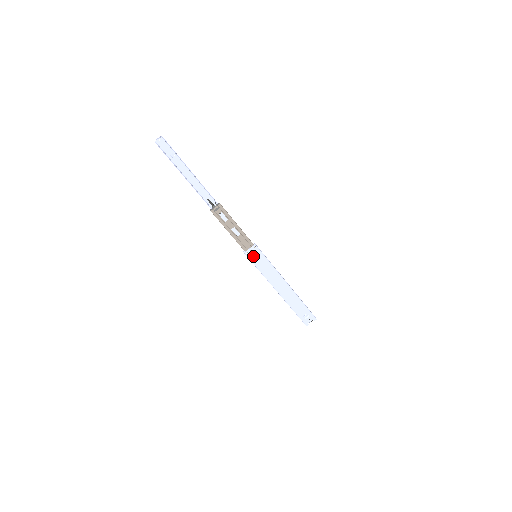
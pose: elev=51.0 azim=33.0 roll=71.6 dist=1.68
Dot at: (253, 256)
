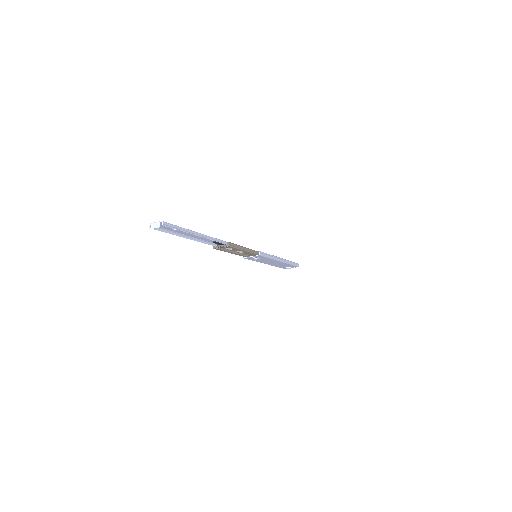
Dot at: (252, 258)
